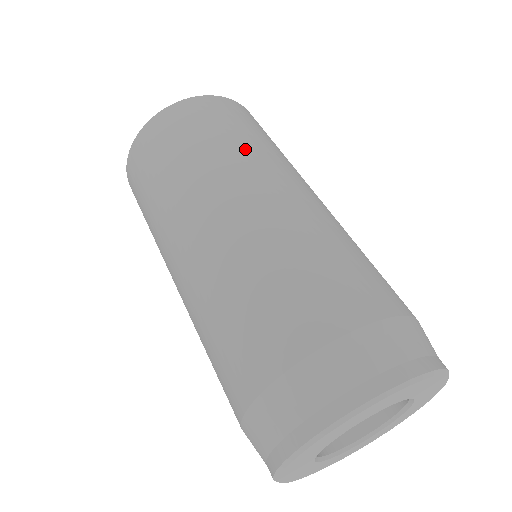
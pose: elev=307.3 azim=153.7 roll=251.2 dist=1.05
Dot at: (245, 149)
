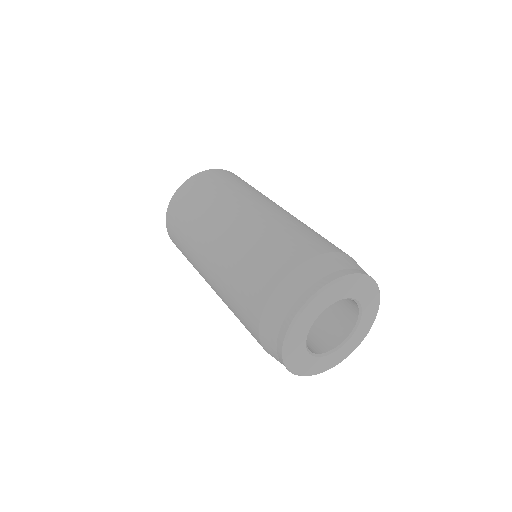
Dot at: (248, 190)
